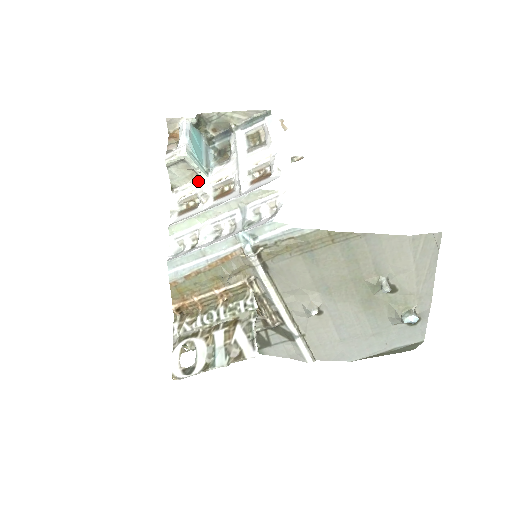
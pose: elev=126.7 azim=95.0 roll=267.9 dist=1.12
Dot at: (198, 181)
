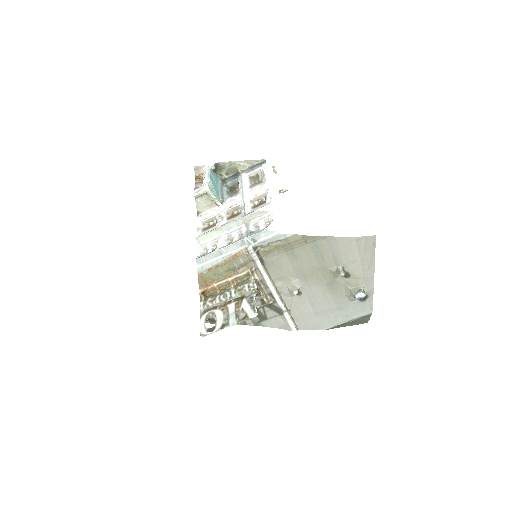
Dot at: (216, 208)
